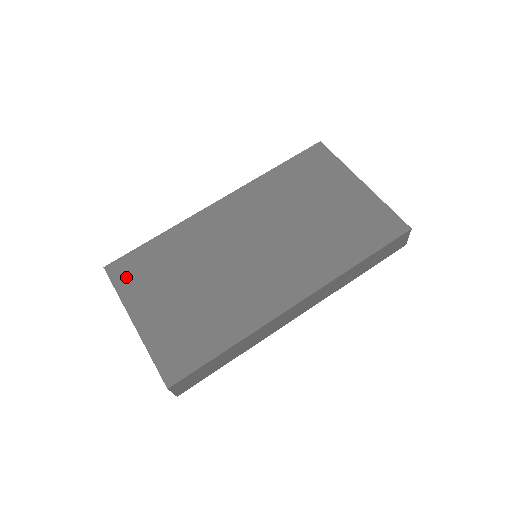
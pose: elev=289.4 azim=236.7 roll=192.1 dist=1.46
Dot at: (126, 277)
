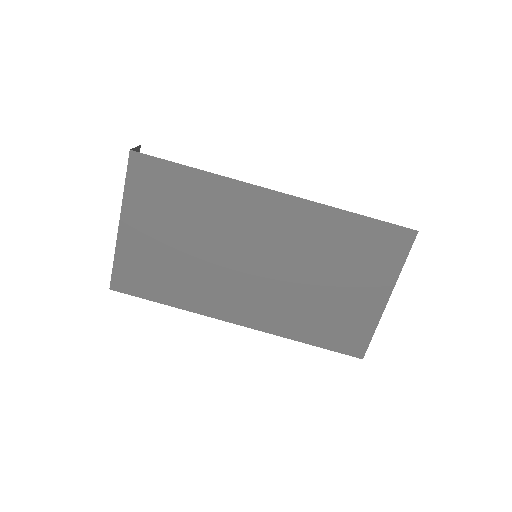
Dot at: (141, 180)
